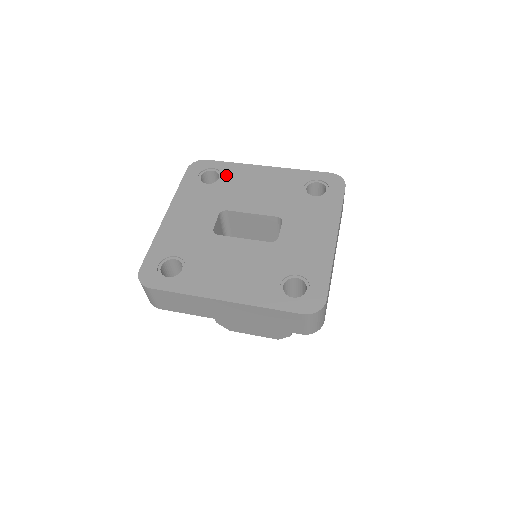
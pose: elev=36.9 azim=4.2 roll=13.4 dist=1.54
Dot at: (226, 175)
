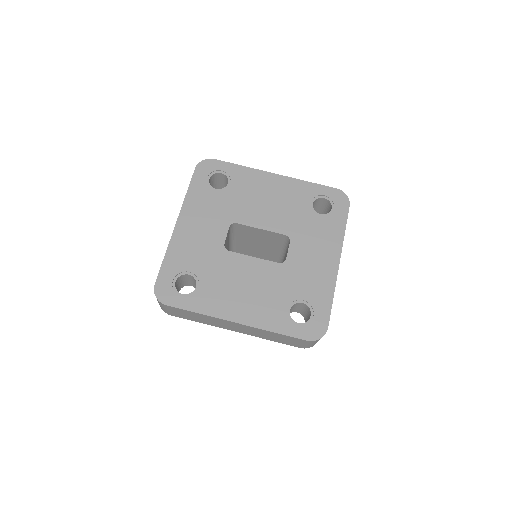
Dot at: (235, 181)
